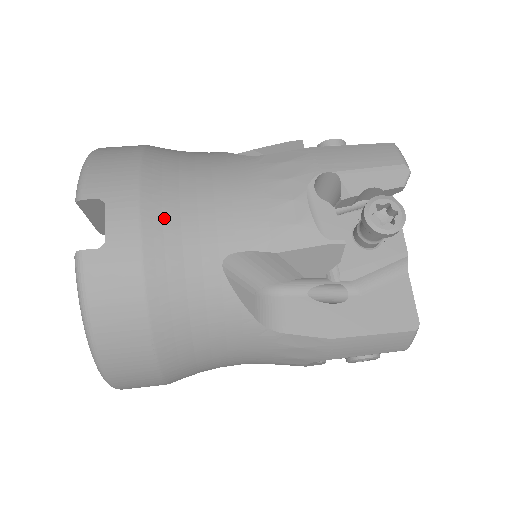
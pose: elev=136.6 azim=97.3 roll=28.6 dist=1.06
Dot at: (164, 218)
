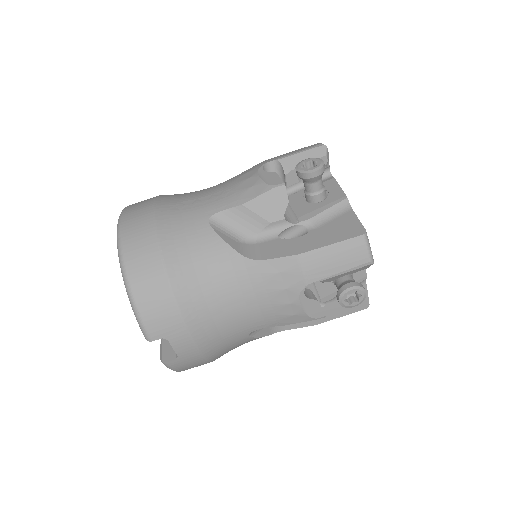
Dot at: (208, 334)
